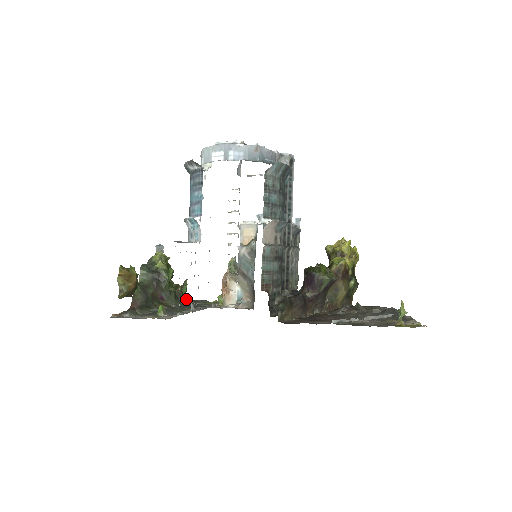
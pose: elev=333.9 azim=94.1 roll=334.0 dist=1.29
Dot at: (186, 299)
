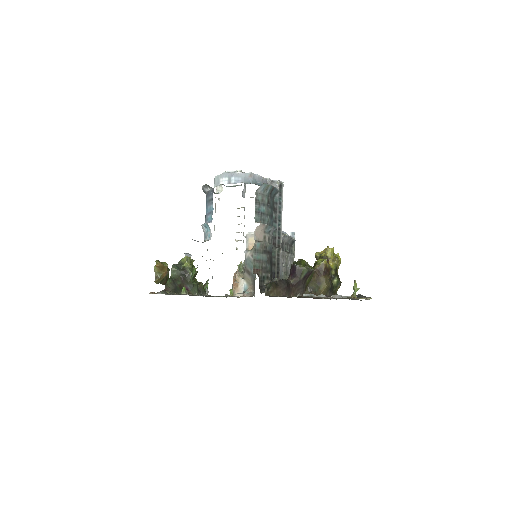
Dot at: (207, 294)
